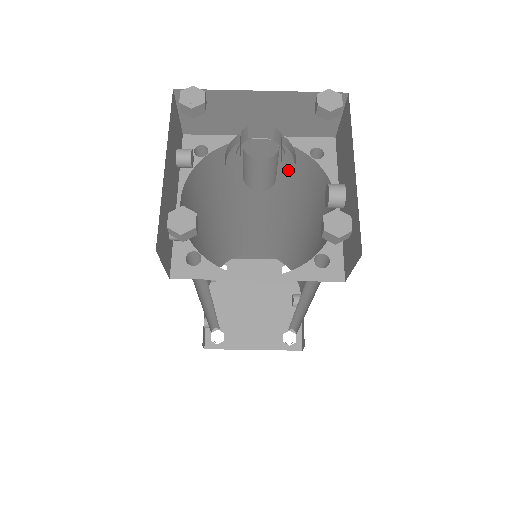
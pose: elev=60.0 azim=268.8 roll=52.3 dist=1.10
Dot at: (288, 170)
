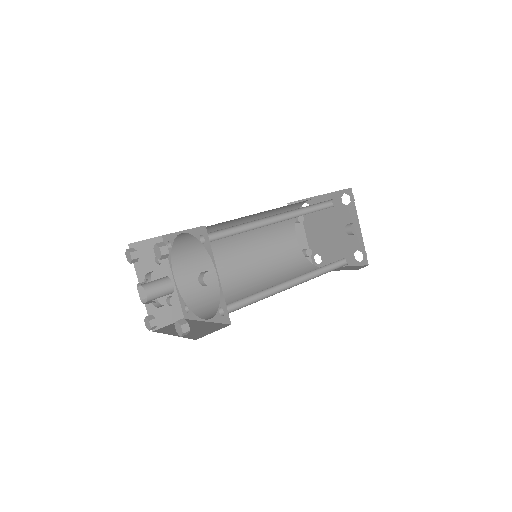
Dot at: occluded
